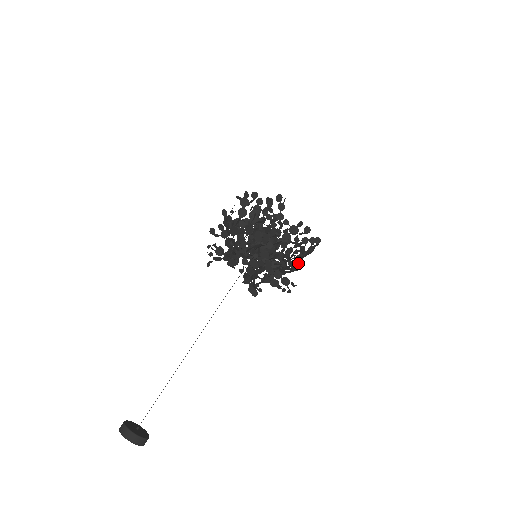
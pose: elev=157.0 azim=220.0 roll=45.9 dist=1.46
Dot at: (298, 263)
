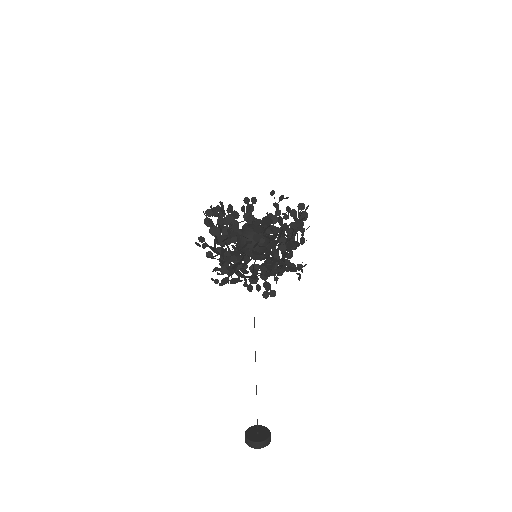
Dot at: (283, 256)
